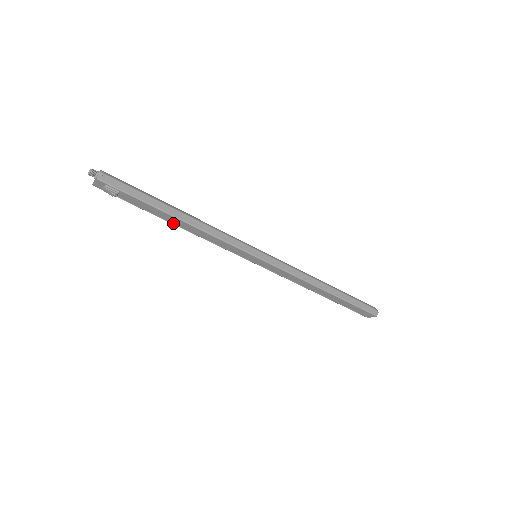
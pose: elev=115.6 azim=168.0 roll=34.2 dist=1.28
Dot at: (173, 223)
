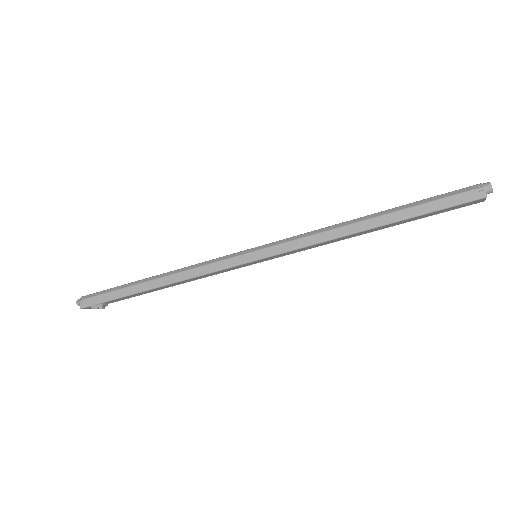
Dot at: (163, 288)
